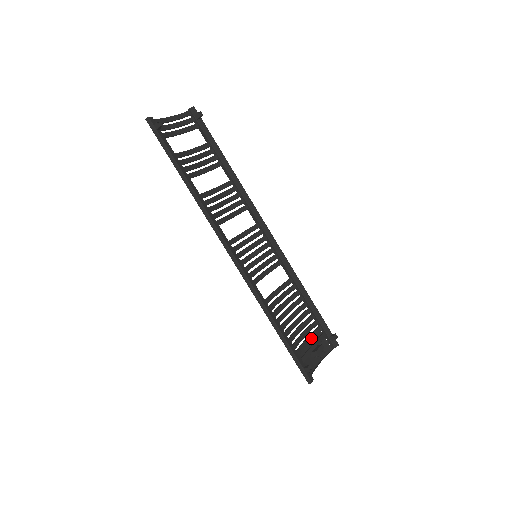
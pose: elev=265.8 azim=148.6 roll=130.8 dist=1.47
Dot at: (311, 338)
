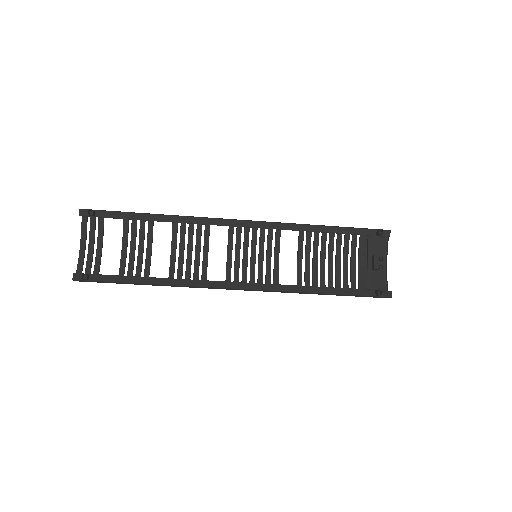
Dot at: (362, 255)
